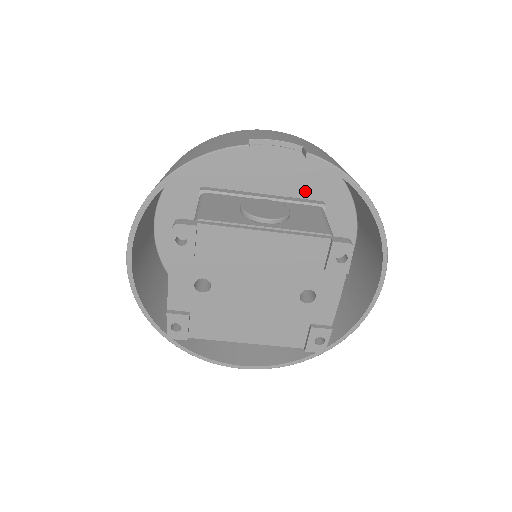
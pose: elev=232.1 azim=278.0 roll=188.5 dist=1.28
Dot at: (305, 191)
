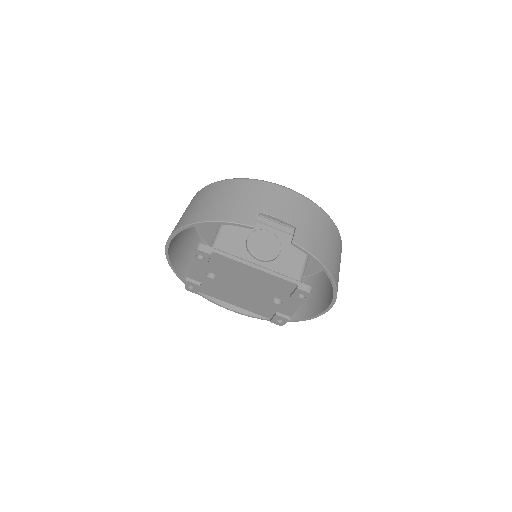
Dot at: occluded
